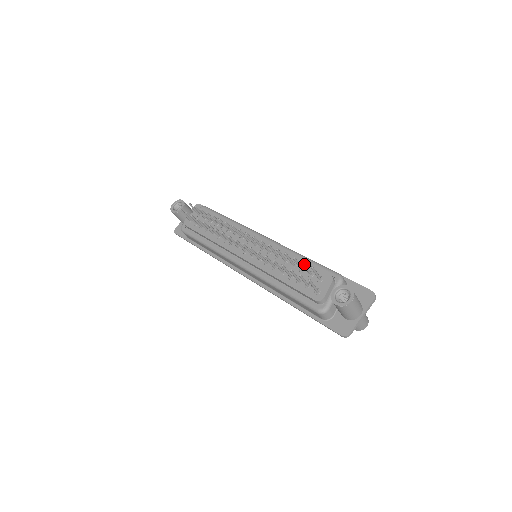
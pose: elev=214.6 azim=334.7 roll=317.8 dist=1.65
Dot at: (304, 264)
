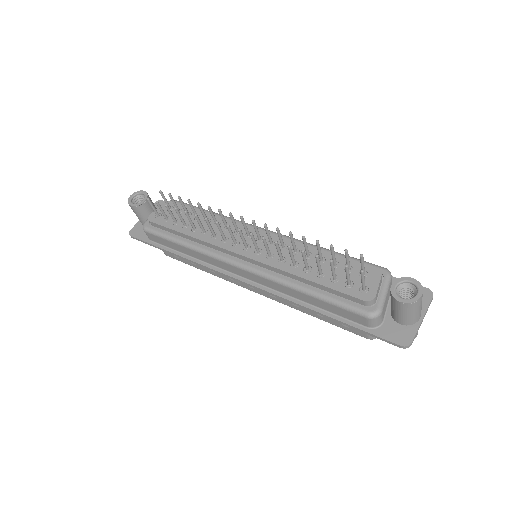
Dot at: (347, 253)
